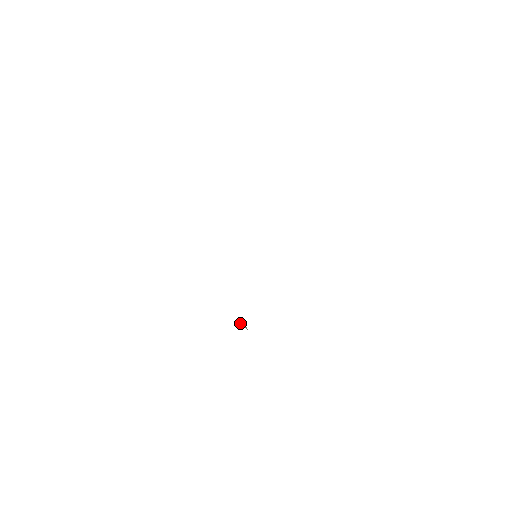
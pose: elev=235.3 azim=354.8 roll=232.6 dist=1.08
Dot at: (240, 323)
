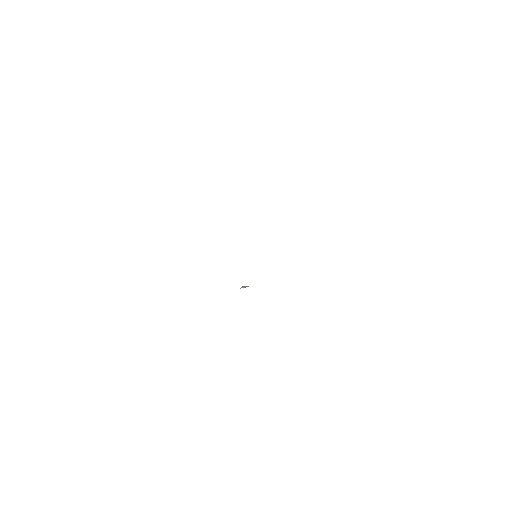
Dot at: occluded
